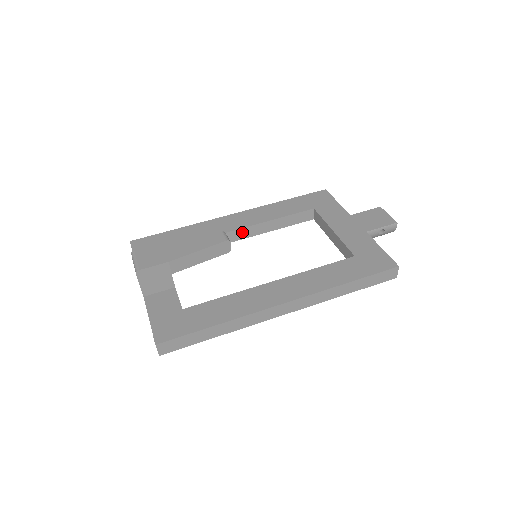
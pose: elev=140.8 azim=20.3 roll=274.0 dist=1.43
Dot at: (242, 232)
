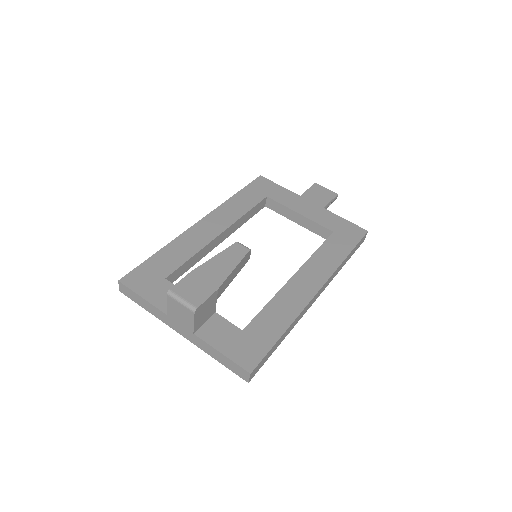
Dot at: (221, 236)
